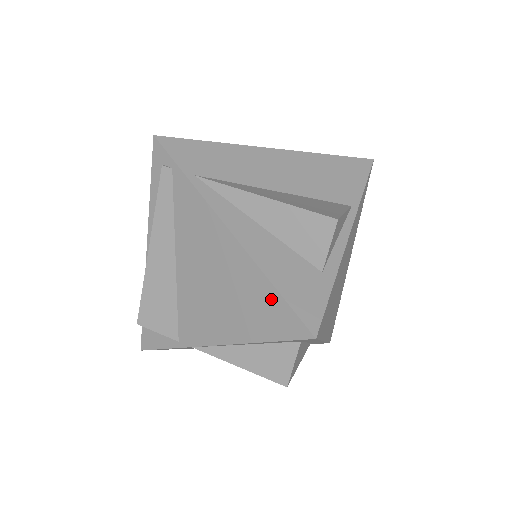
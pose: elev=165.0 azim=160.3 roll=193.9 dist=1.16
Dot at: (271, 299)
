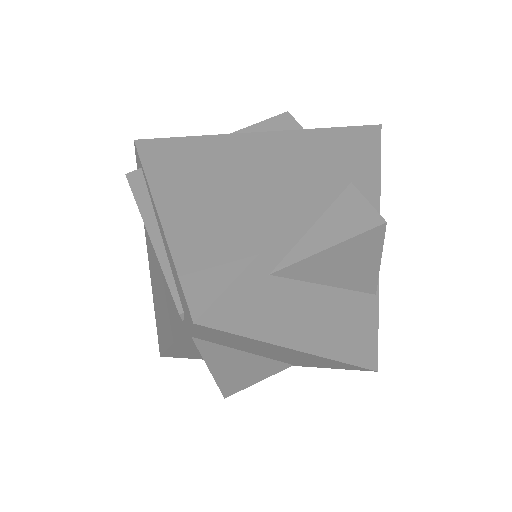
Dot at: (162, 342)
